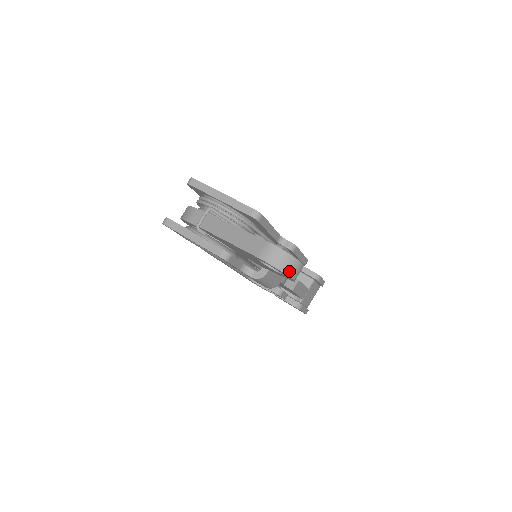
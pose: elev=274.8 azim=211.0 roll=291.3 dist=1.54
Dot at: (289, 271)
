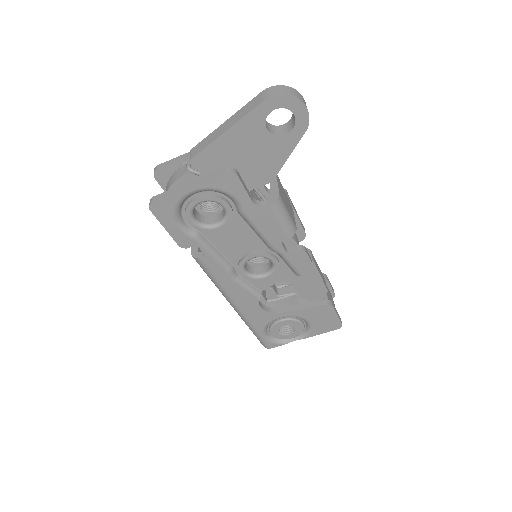
Dot at: (298, 97)
